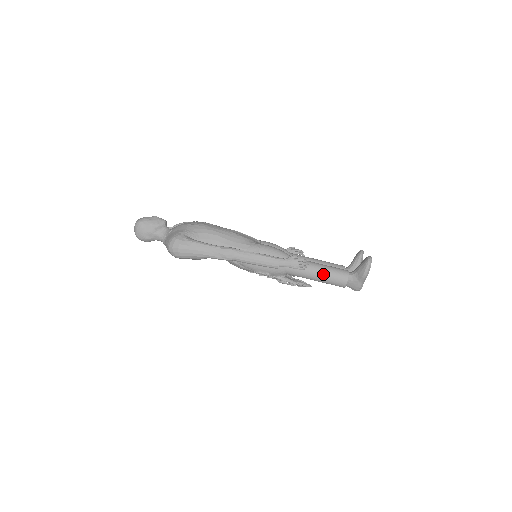
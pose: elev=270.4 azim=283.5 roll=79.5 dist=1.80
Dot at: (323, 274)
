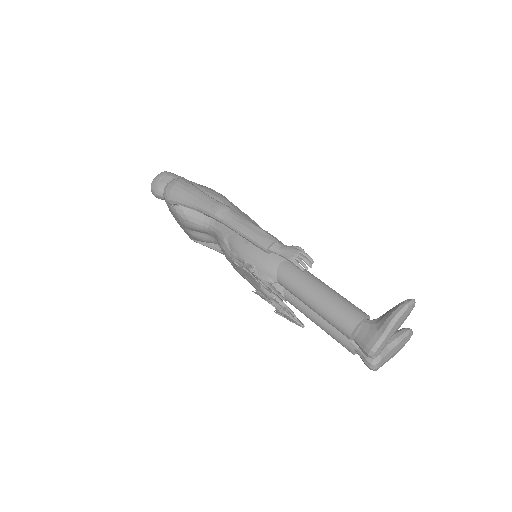
Dot at: (327, 297)
